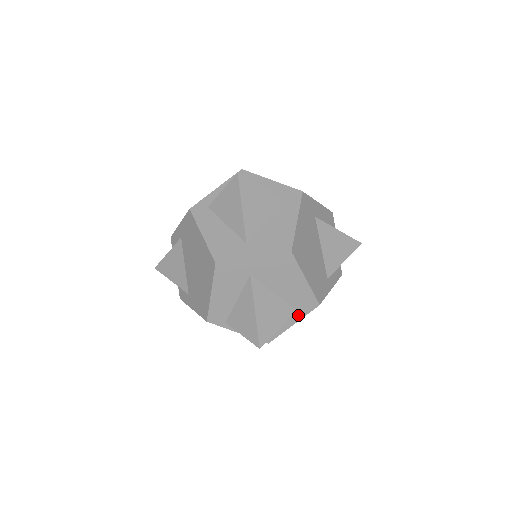
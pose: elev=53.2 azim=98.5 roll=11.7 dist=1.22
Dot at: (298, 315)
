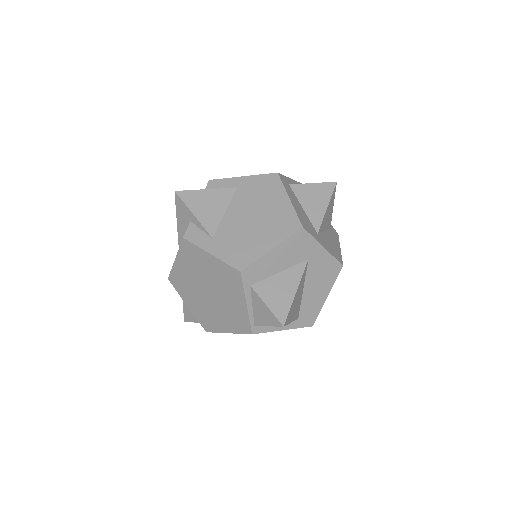
Dot at: (294, 324)
